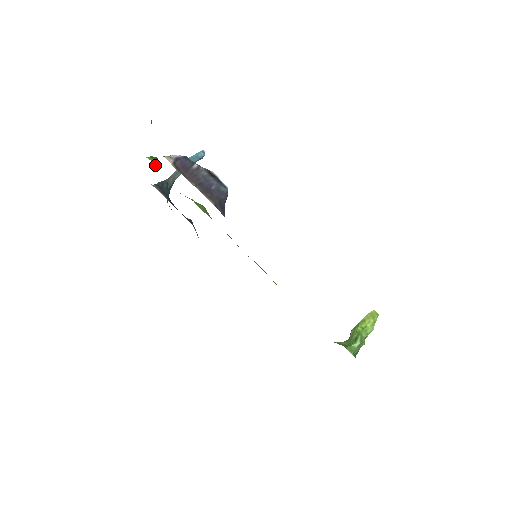
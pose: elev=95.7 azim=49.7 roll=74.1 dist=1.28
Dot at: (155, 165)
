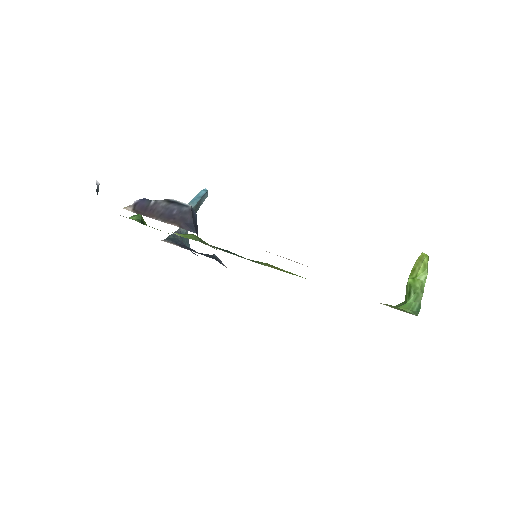
Dot at: (137, 221)
